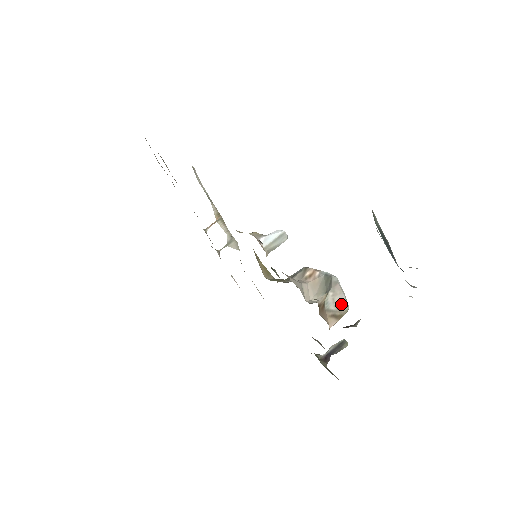
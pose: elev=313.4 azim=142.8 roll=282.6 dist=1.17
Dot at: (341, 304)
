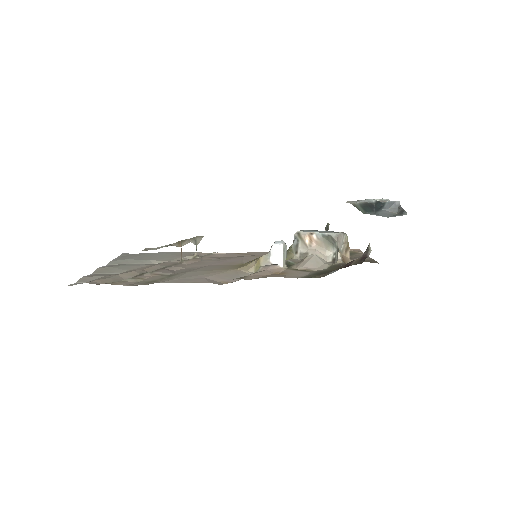
Dot at: (343, 239)
